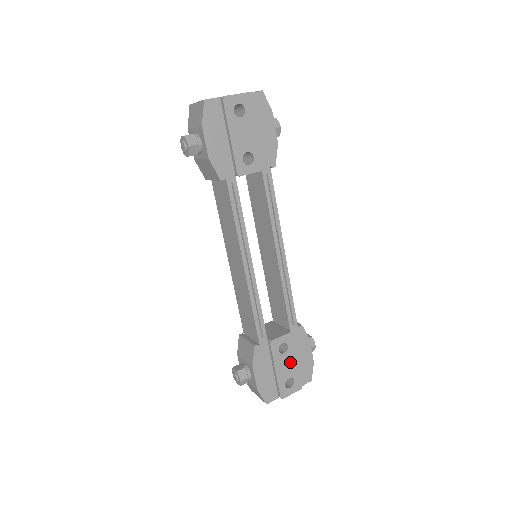
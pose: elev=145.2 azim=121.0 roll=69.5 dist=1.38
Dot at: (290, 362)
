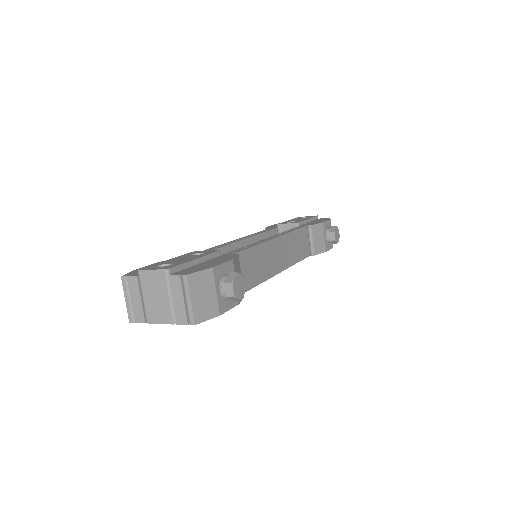
Dot at: (189, 259)
